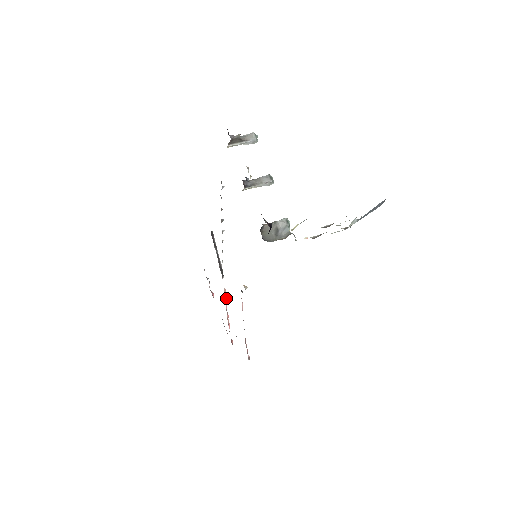
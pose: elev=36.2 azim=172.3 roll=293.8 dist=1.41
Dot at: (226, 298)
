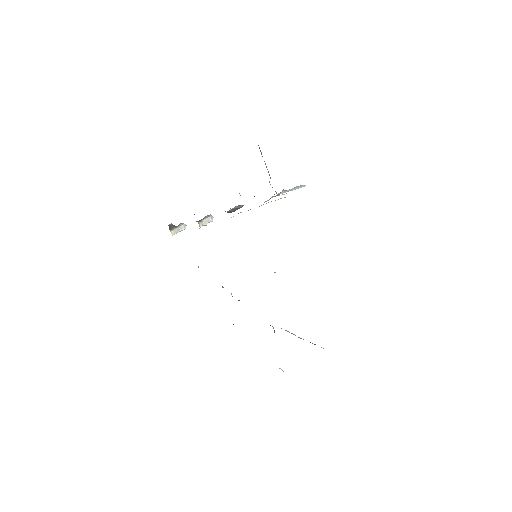
Dot at: occluded
